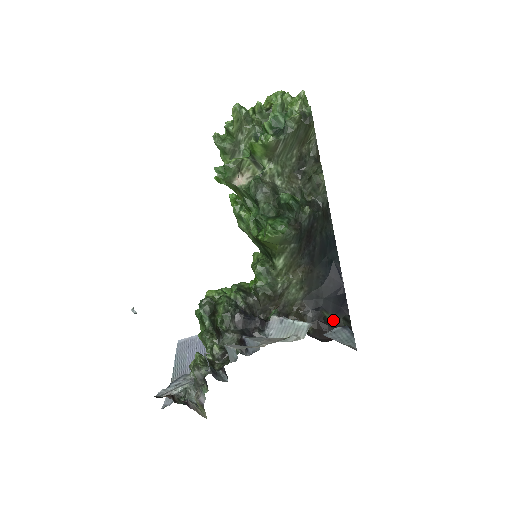
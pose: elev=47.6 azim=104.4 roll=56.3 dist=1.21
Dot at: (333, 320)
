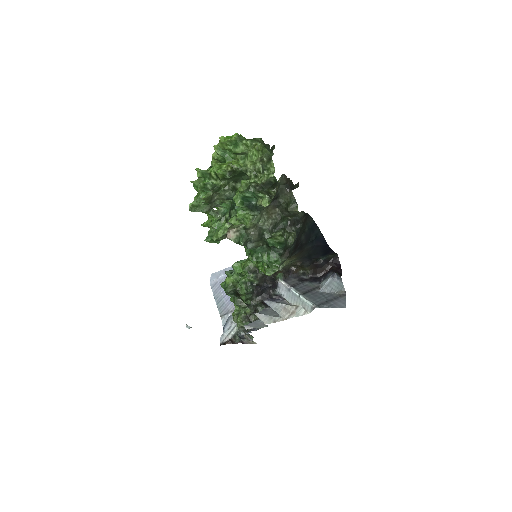
Dot at: (323, 259)
